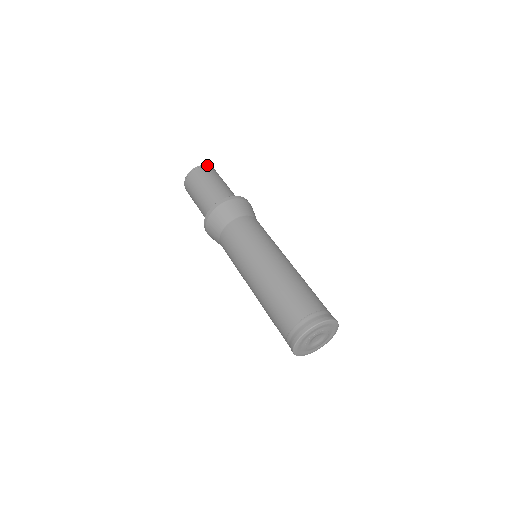
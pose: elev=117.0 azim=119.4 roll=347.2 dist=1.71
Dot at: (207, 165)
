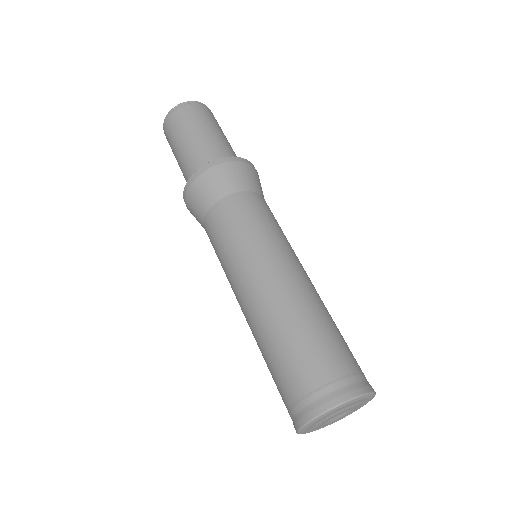
Dot at: (196, 101)
